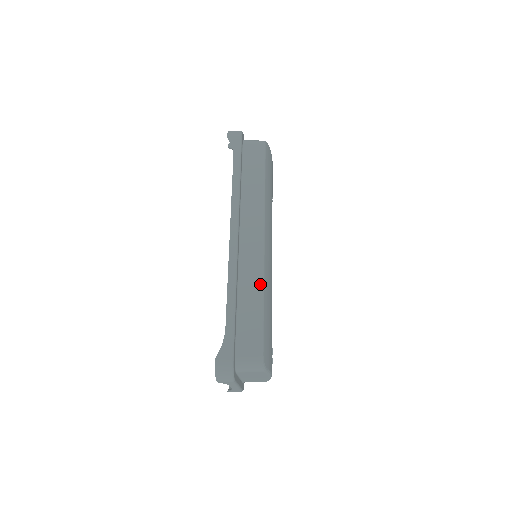
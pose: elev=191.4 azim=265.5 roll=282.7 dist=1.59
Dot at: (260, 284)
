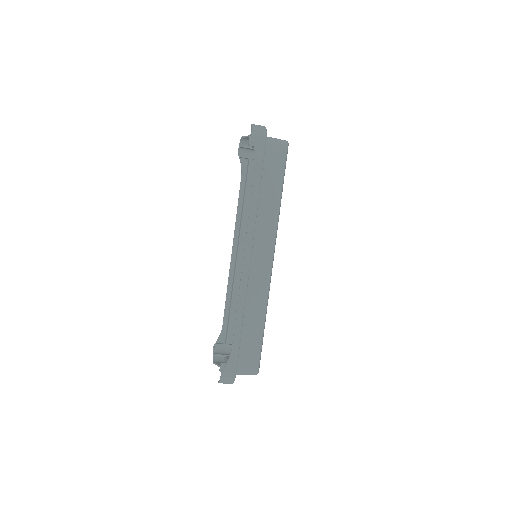
Dot at: (264, 304)
